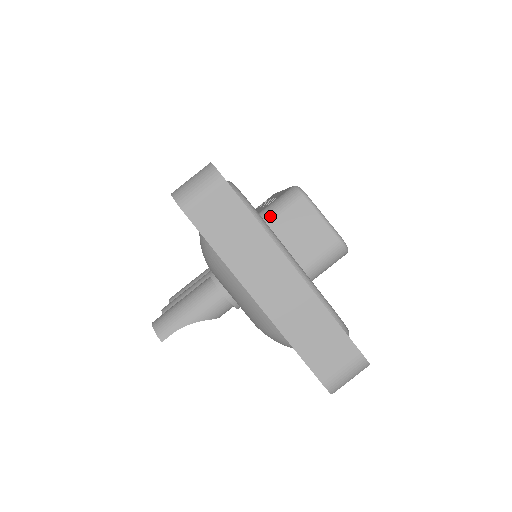
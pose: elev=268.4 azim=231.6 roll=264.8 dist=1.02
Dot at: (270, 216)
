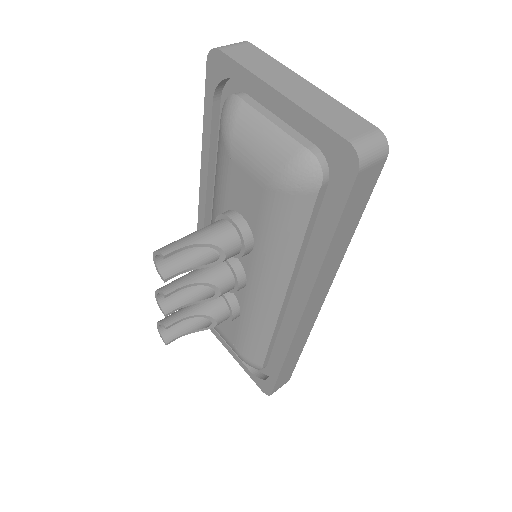
Dot at: occluded
